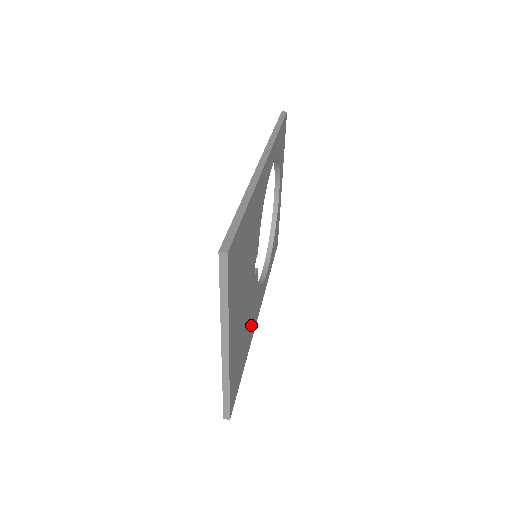
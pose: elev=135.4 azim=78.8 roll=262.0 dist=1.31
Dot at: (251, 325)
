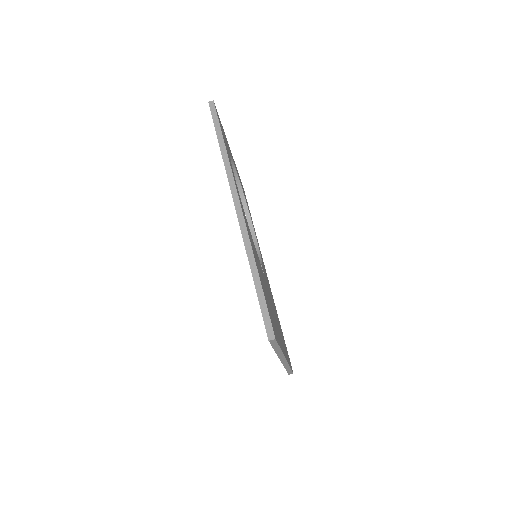
Dot at: occluded
